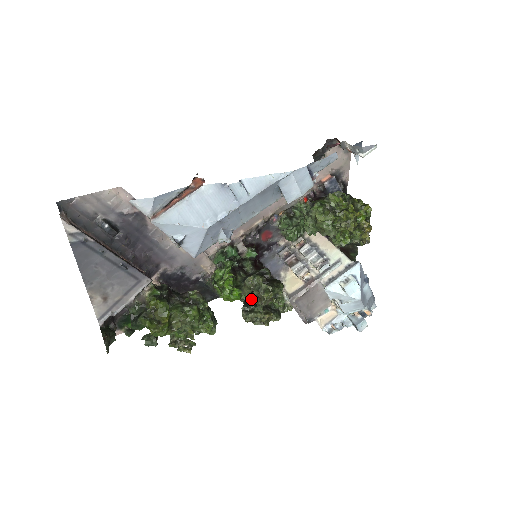
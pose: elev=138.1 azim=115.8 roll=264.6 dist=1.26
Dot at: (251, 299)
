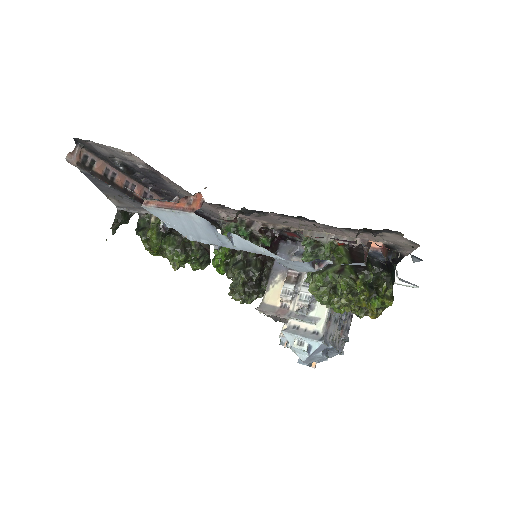
Dot at: occluded
